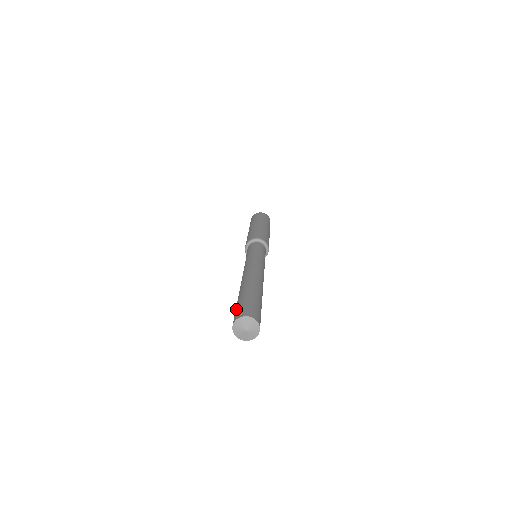
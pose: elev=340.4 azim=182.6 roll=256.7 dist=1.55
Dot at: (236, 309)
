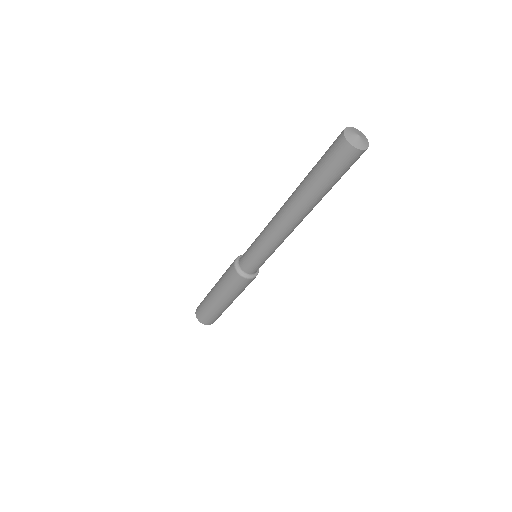
Dot at: occluded
